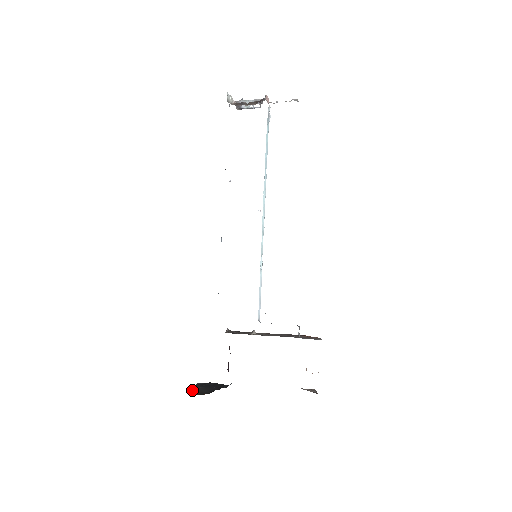
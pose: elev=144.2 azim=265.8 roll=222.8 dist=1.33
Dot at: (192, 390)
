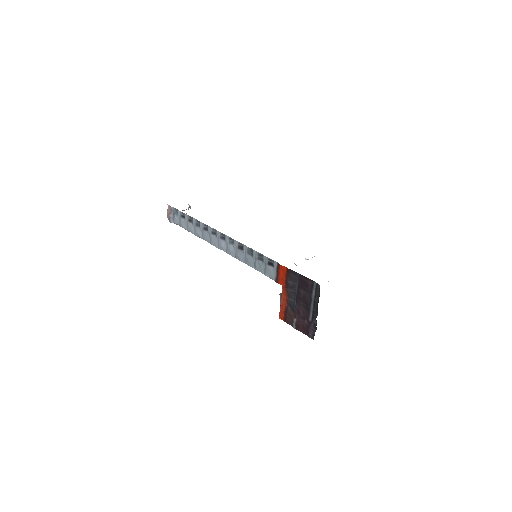
Dot at: occluded
